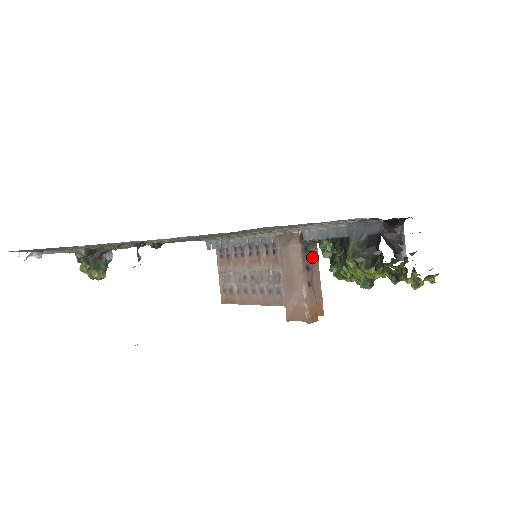
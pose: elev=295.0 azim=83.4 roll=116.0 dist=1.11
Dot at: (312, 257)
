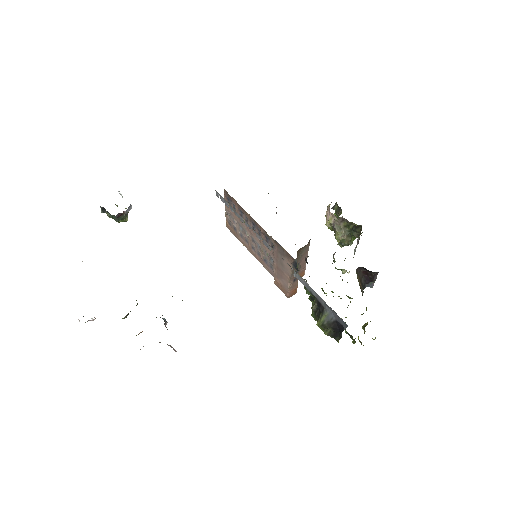
Dot at: (303, 252)
